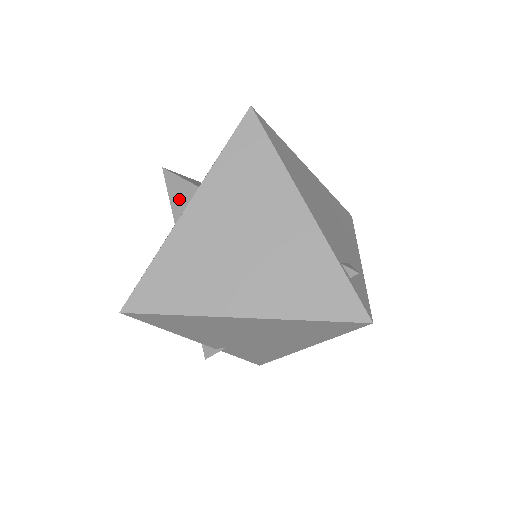
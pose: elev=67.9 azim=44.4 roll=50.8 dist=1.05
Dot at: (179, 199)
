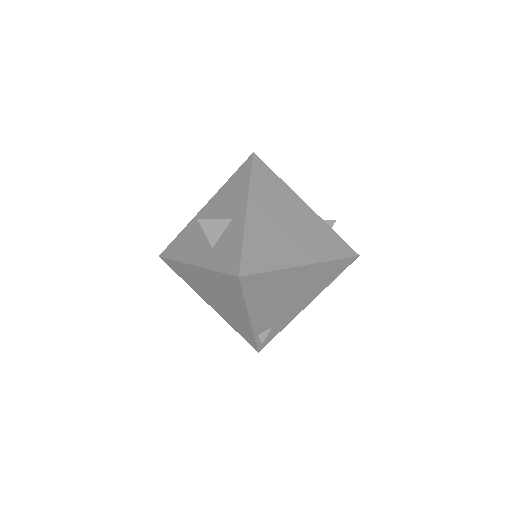
Dot at: occluded
